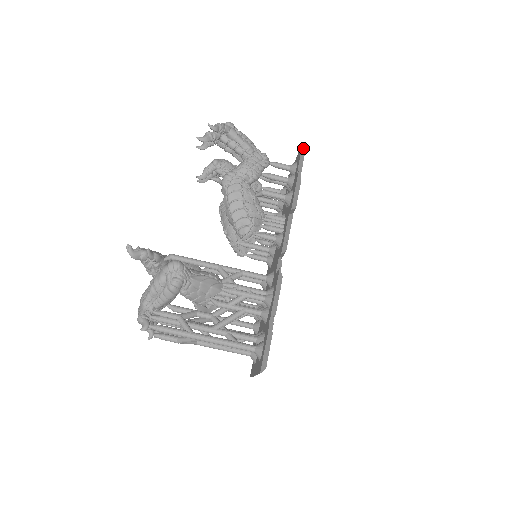
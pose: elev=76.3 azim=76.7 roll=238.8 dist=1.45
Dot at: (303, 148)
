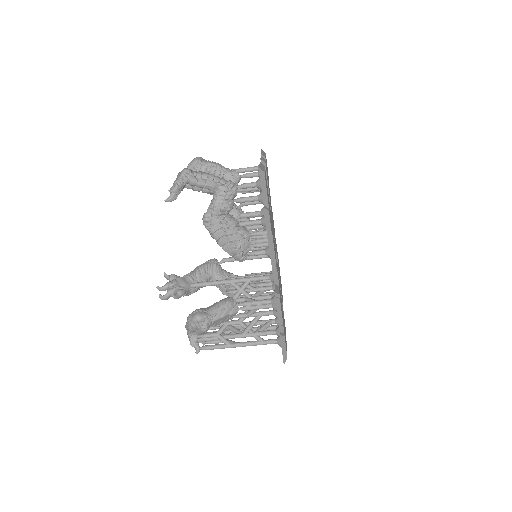
Dot at: (261, 173)
